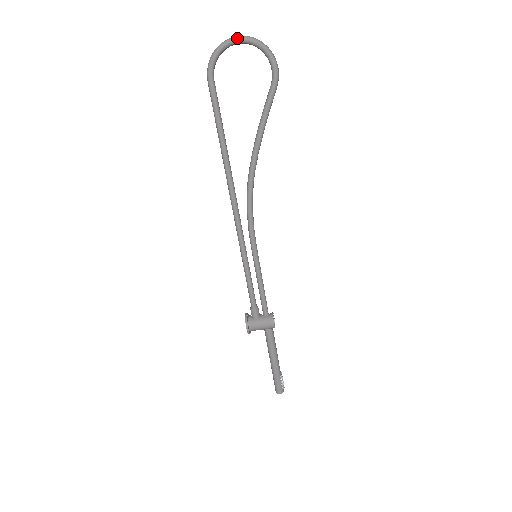
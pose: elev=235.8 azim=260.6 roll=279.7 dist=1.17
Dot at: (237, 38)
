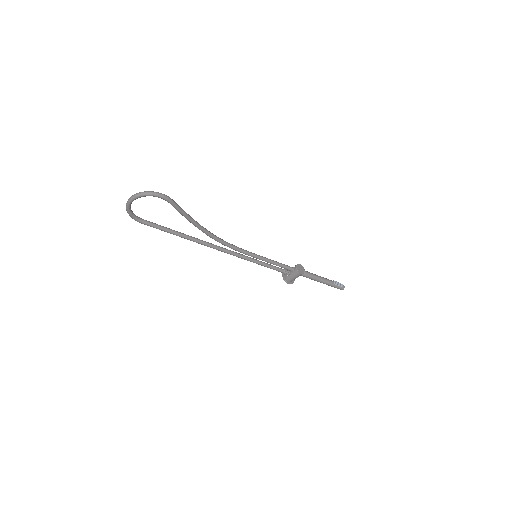
Dot at: (129, 202)
